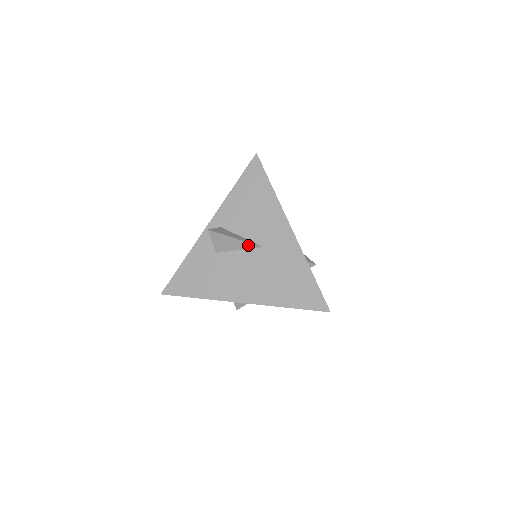
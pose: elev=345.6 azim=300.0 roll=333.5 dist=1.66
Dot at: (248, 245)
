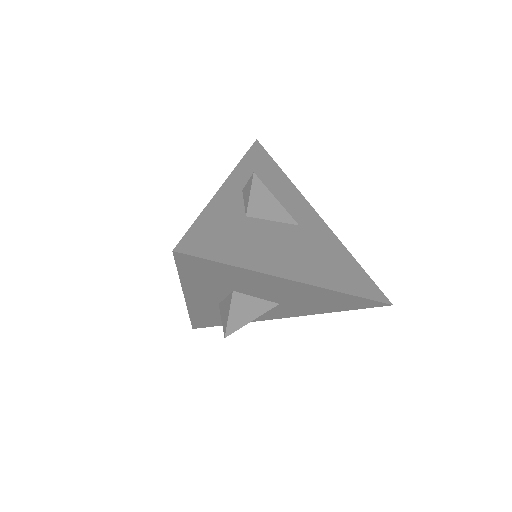
Dot at: (286, 216)
